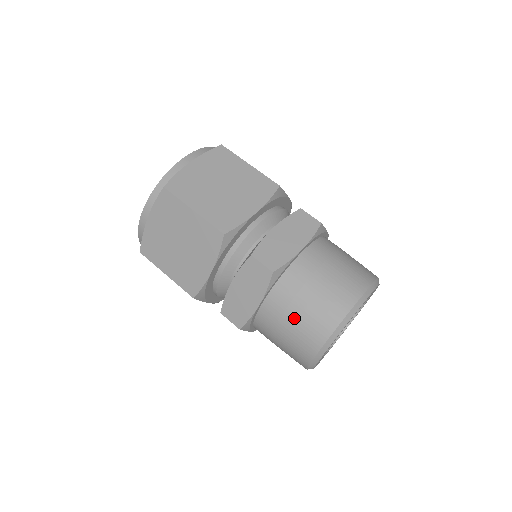
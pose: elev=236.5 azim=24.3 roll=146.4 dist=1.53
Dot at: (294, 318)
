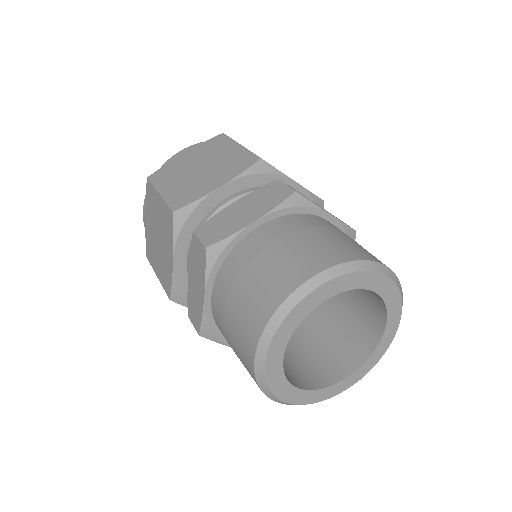
Dot at: (292, 242)
